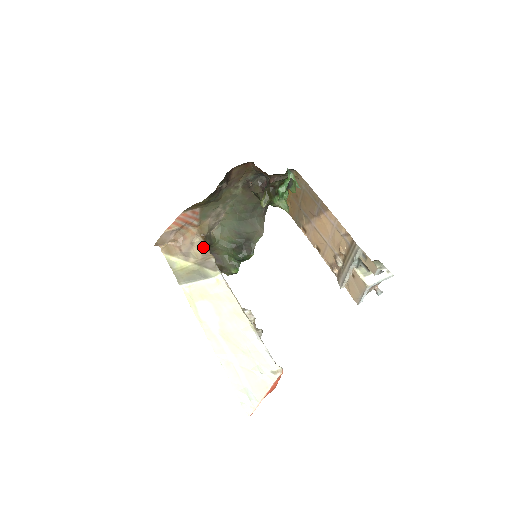
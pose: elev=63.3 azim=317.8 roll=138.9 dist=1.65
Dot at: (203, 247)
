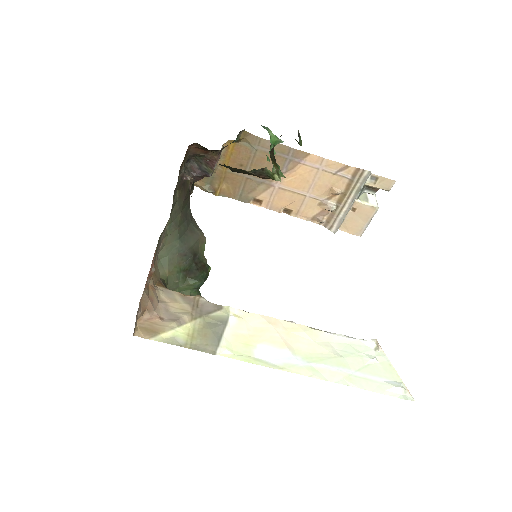
Dot at: (176, 295)
